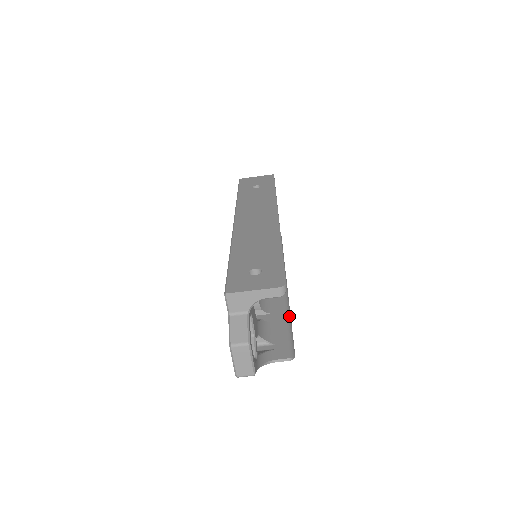
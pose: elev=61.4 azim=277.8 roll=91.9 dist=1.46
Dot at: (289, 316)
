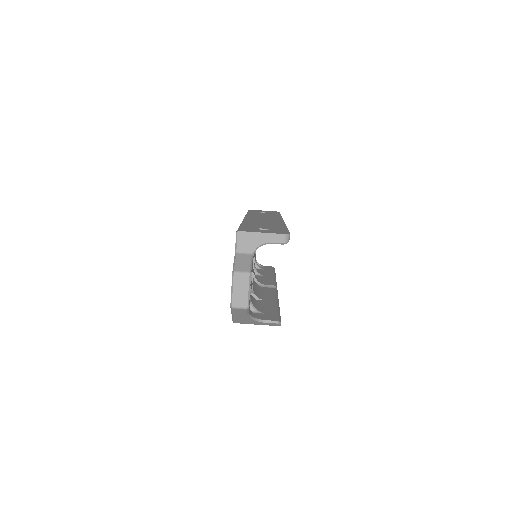
Dot at: (278, 304)
